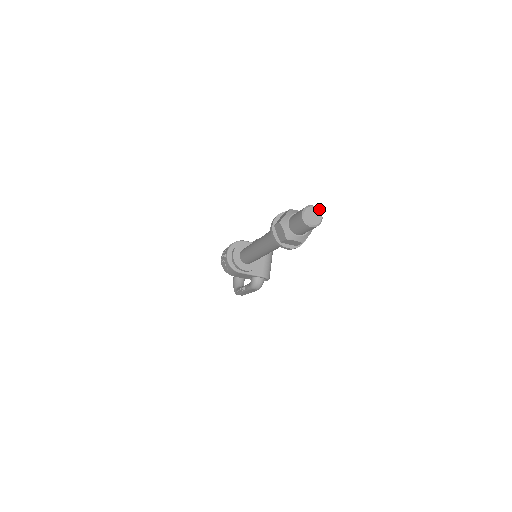
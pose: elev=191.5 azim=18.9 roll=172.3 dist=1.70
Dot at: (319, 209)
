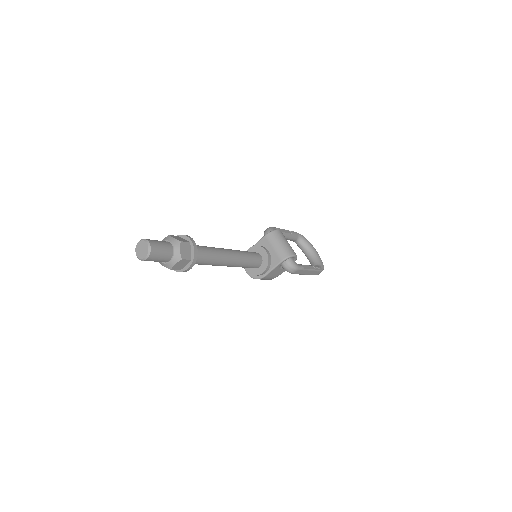
Dot at: (143, 239)
